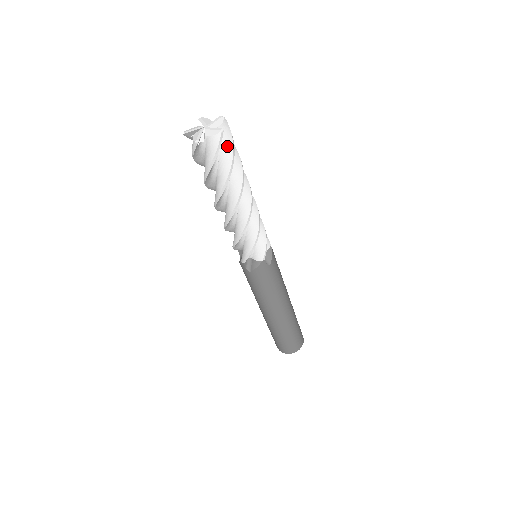
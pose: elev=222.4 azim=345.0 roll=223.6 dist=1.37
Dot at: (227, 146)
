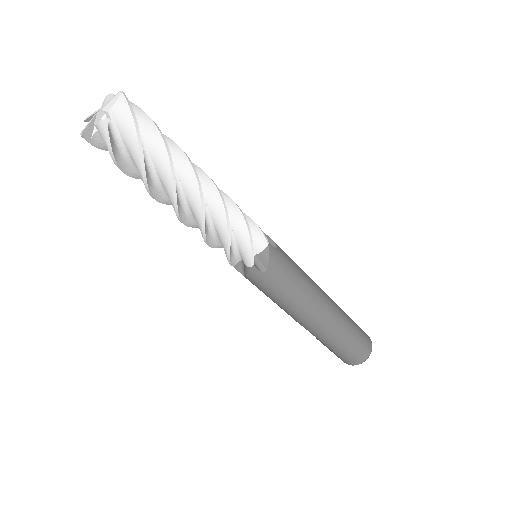
Dot at: (139, 115)
